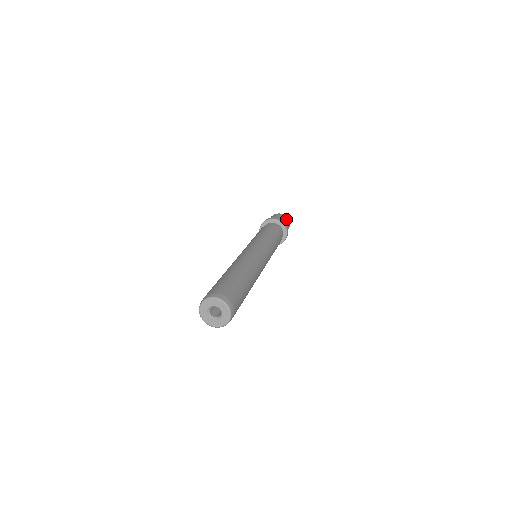
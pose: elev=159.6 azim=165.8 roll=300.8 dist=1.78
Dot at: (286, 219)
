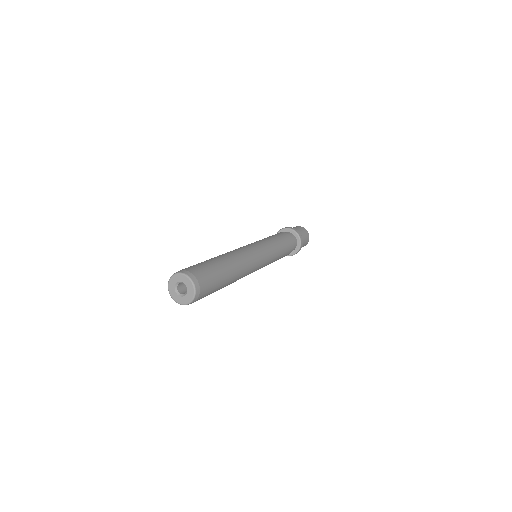
Dot at: (297, 227)
